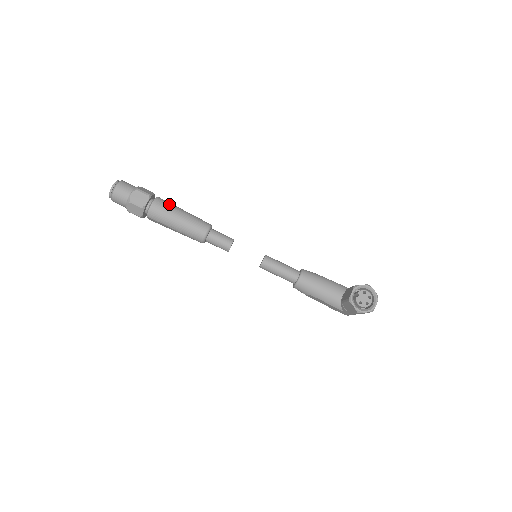
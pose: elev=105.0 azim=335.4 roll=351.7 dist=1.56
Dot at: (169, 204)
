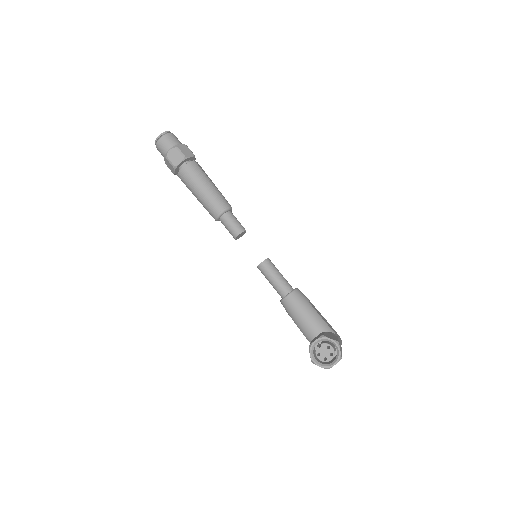
Dot at: (199, 172)
